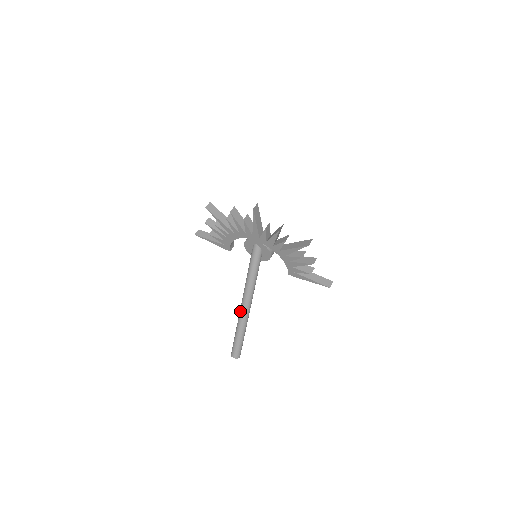
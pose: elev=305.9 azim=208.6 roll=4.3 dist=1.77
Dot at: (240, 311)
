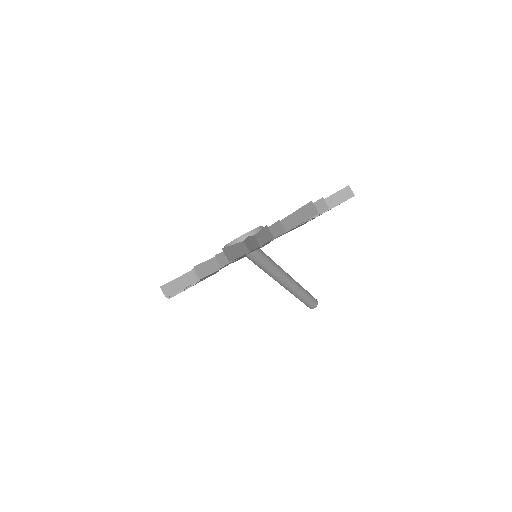
Dot at: occluded
